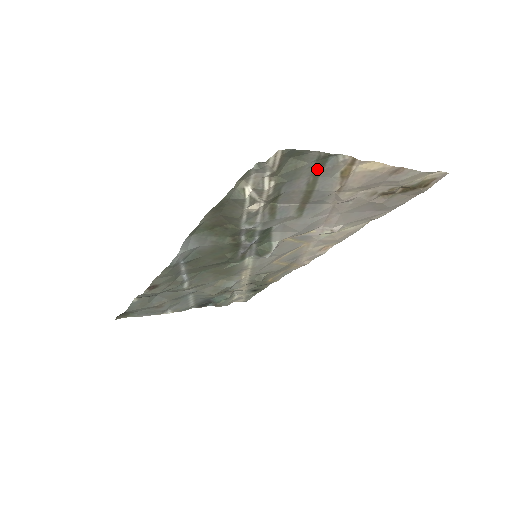
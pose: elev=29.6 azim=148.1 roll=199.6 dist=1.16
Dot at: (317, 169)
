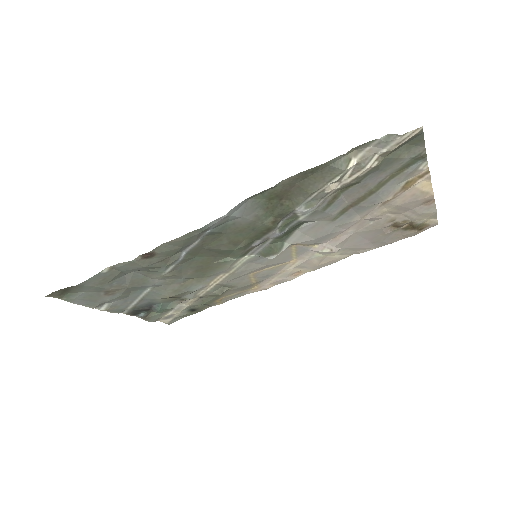
Dot at: (400, 169)
